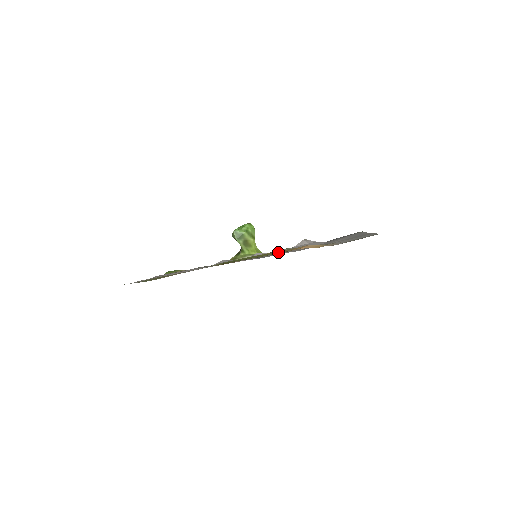
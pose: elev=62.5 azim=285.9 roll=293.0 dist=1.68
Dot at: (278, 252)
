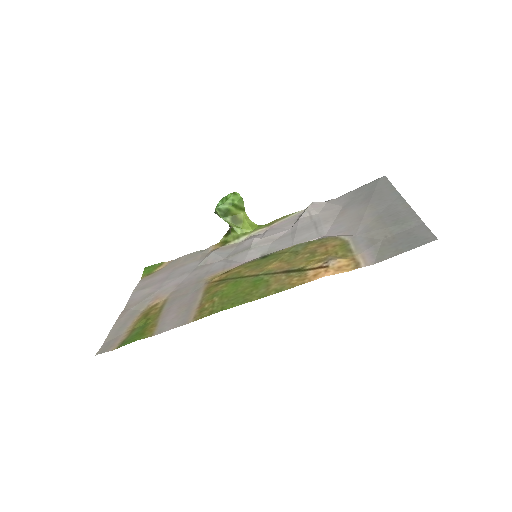
Dot at: (291, 274)
